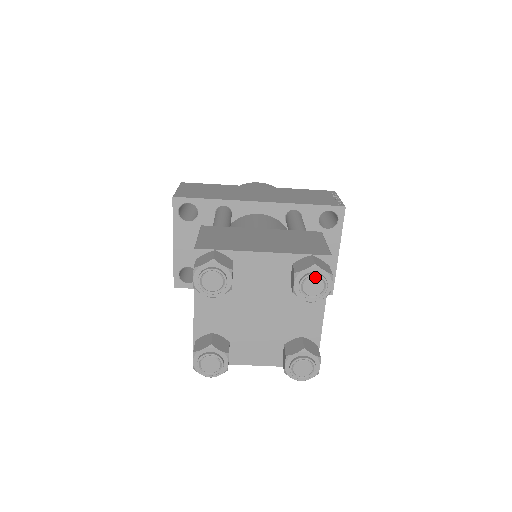
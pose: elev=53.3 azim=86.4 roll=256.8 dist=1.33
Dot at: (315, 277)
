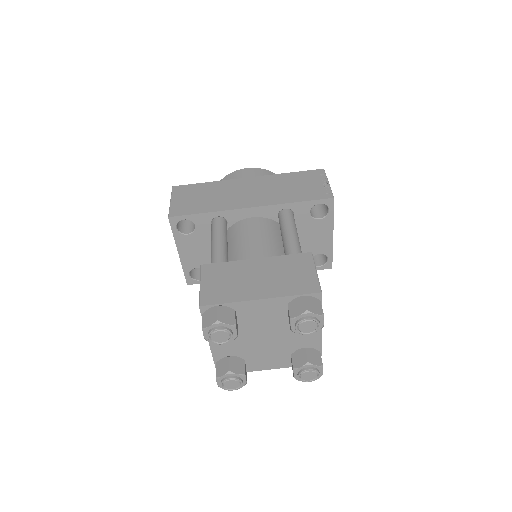
Dot at: (308, 321)
